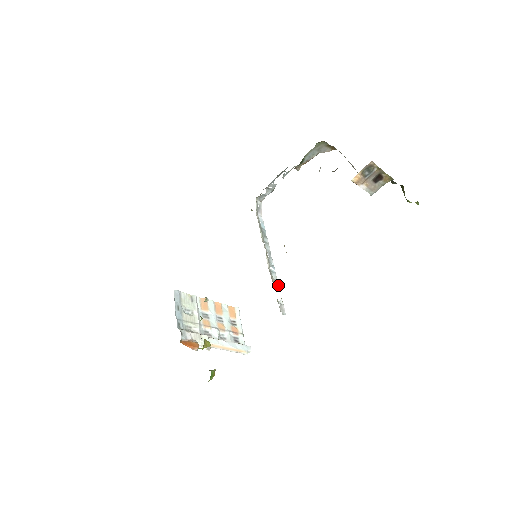
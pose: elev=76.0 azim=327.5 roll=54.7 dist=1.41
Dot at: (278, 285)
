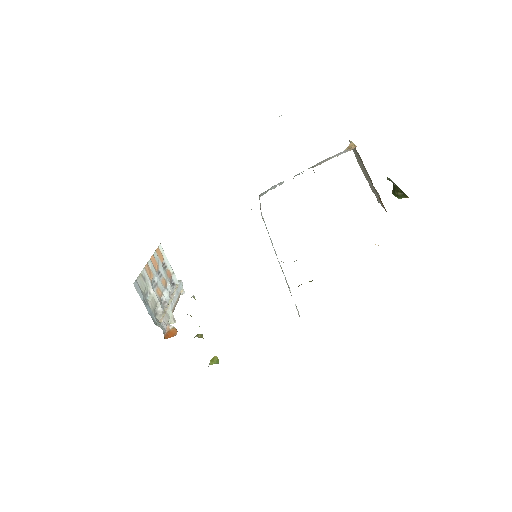
Dot at: (290, 290)
